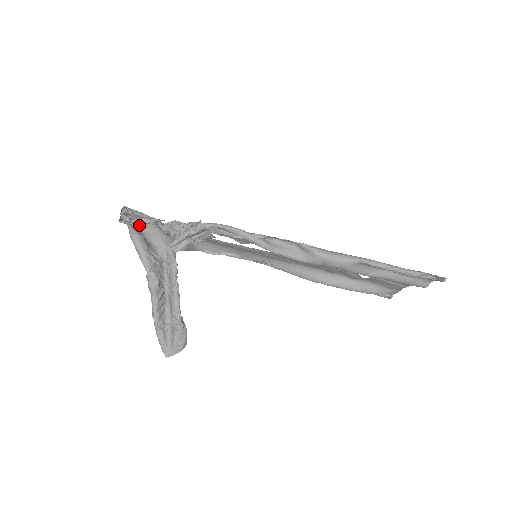
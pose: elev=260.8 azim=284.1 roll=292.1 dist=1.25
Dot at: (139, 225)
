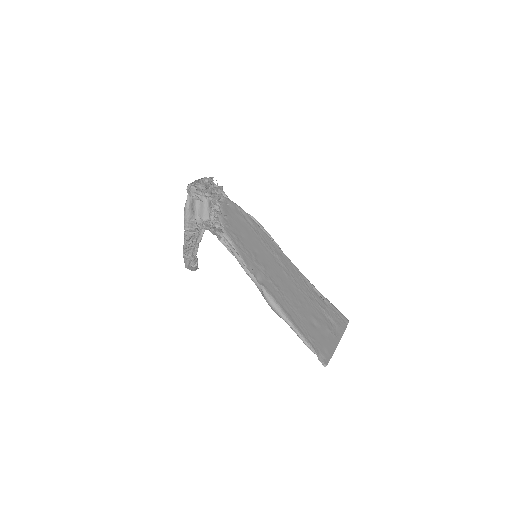
Dot at: (195, 199)
